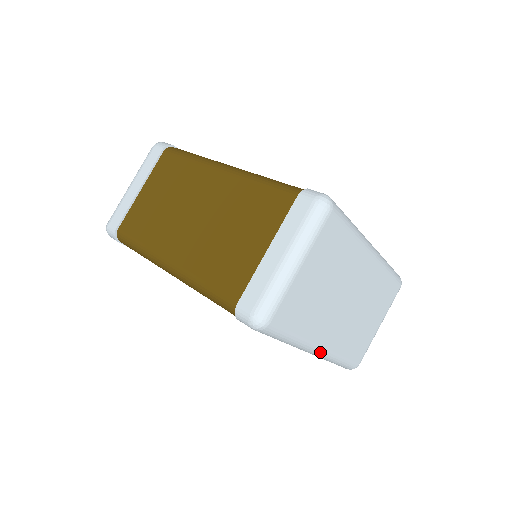
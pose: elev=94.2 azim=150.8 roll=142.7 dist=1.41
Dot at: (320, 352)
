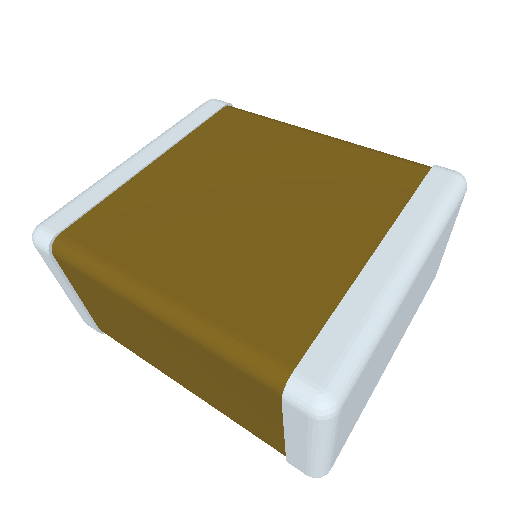
Dot at: occluded
